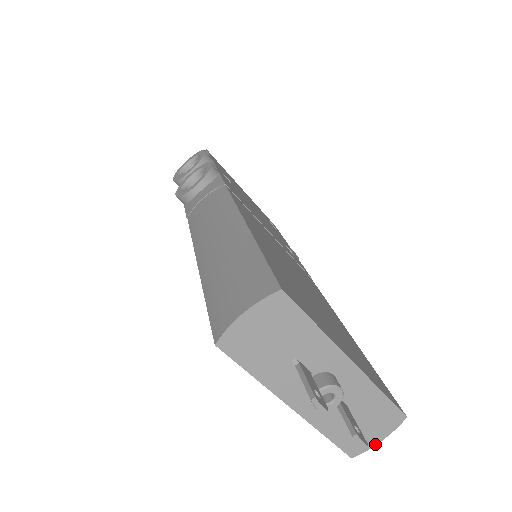
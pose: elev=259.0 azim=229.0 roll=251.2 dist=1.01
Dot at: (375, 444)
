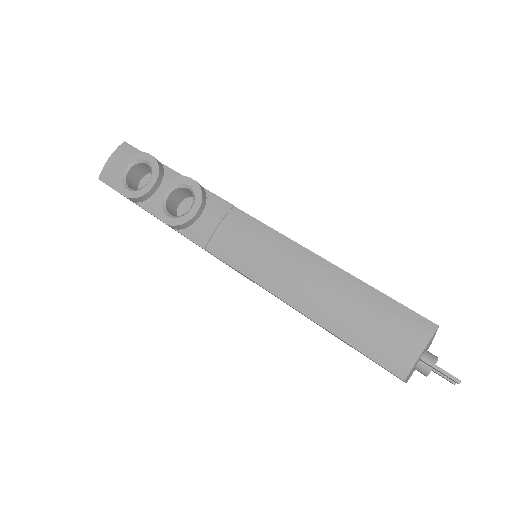
Dot at: occluded
